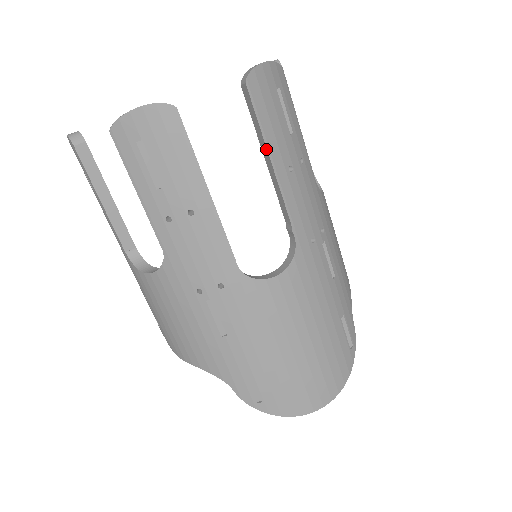
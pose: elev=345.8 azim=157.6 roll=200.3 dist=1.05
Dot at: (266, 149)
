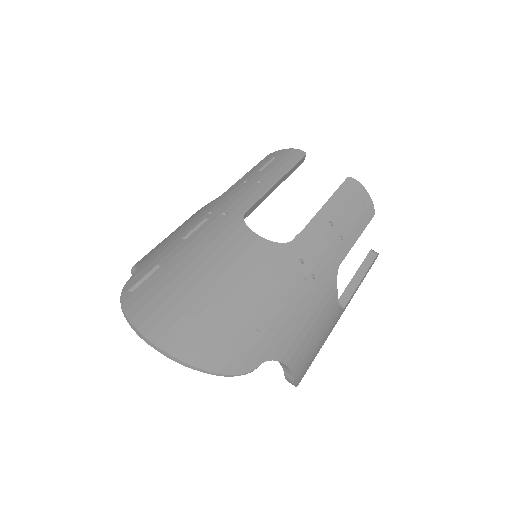
Dot at: (328, 200)
